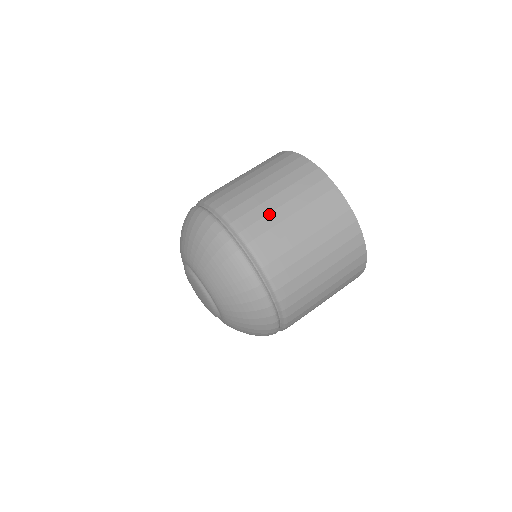
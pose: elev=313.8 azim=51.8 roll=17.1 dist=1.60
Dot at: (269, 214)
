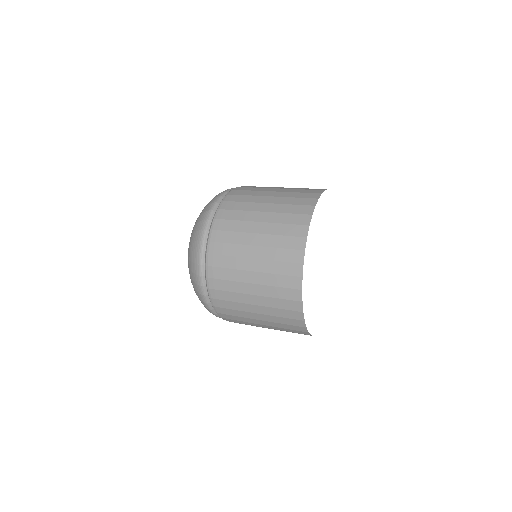
Dot at: (240, 232)
